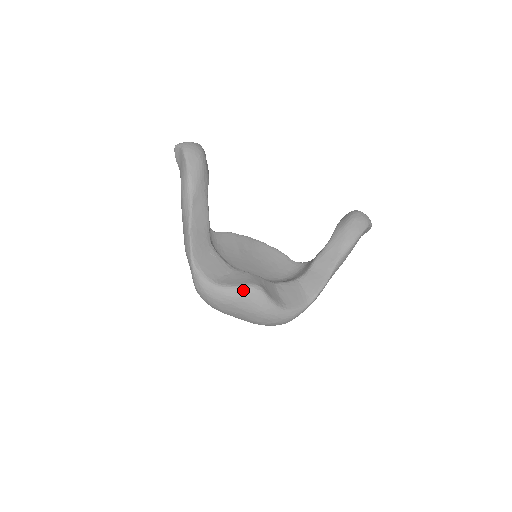
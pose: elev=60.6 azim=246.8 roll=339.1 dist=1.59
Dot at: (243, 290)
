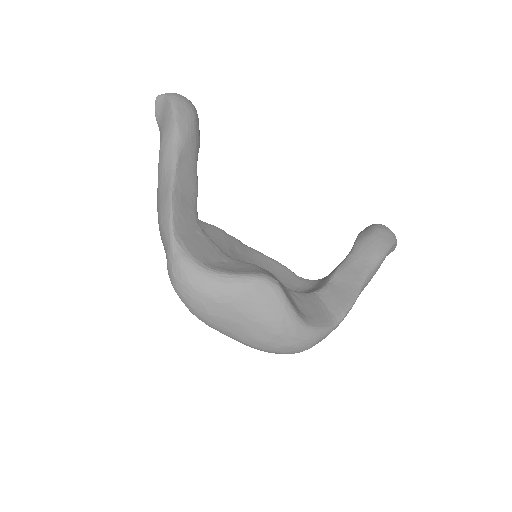
Dot at: (251, 281)
